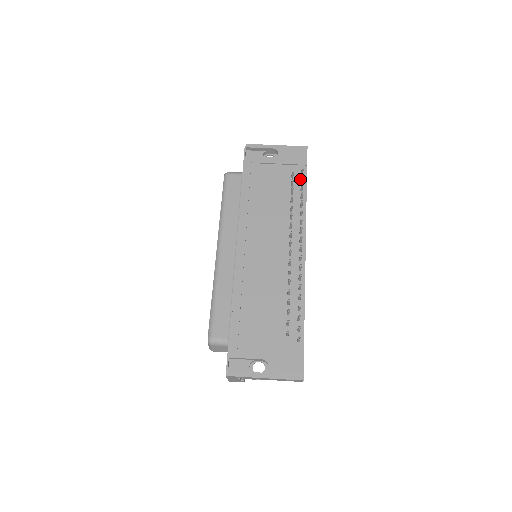
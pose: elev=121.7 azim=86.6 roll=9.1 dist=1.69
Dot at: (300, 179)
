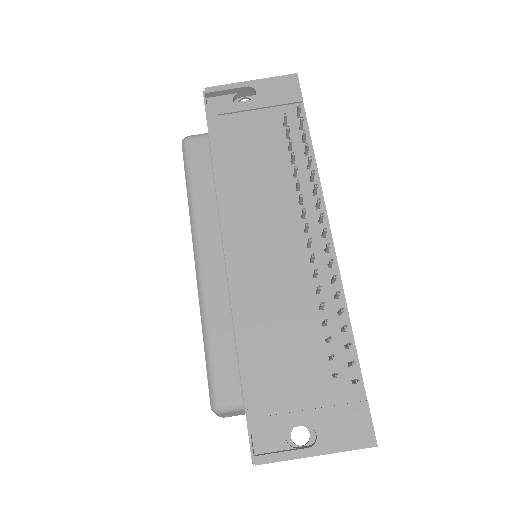
Dot at: (297, 125)
